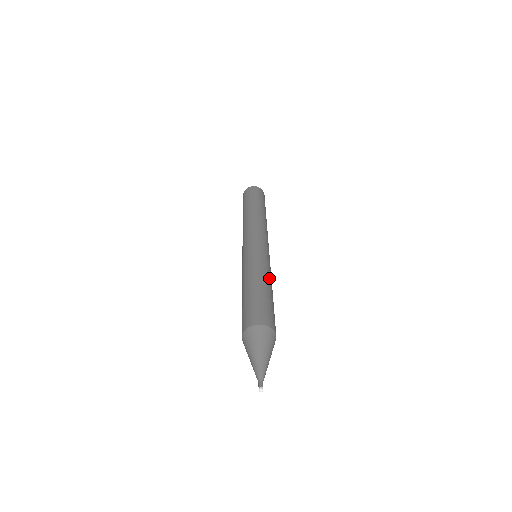
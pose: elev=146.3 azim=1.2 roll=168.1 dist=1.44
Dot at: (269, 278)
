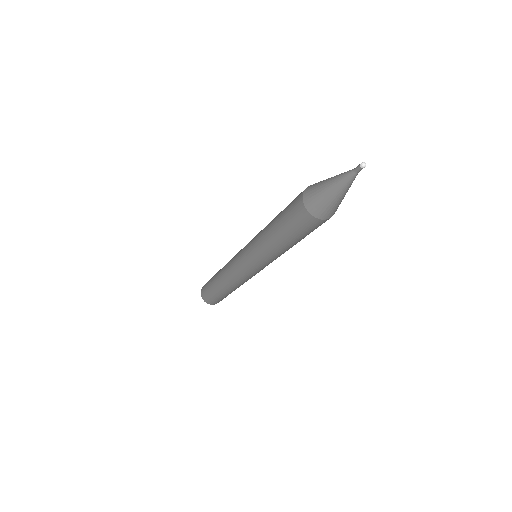
Dot at: occluded
